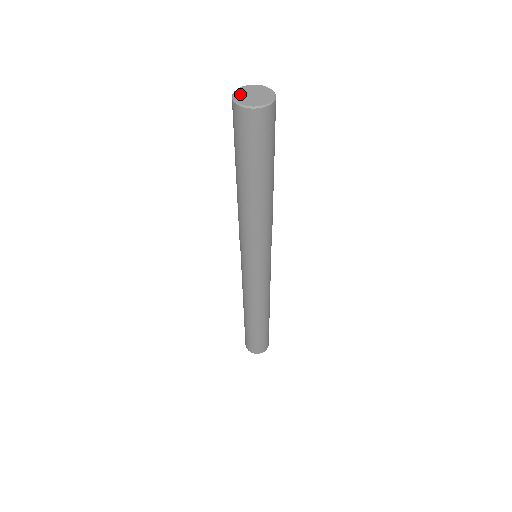
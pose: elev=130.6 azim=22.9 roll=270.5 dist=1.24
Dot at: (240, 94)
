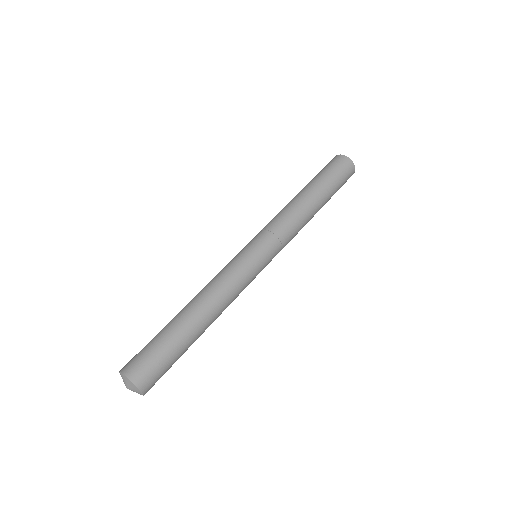
Dot at: occluded
